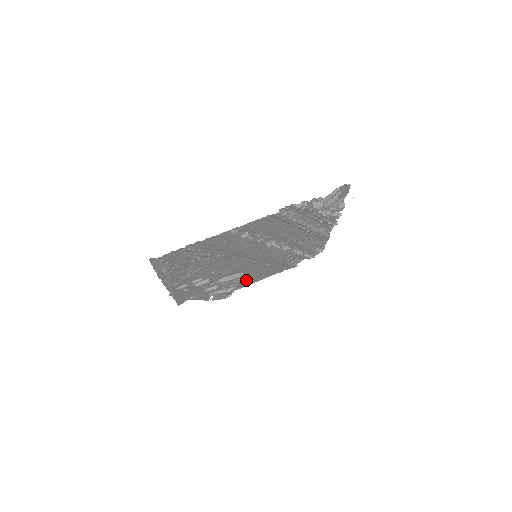
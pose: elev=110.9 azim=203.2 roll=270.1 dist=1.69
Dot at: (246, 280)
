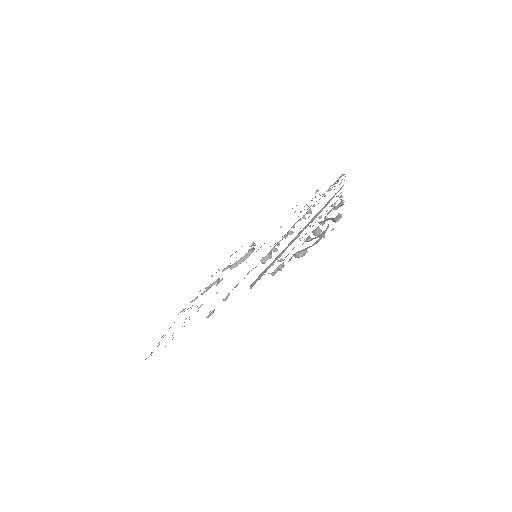
Dot at: occluded
